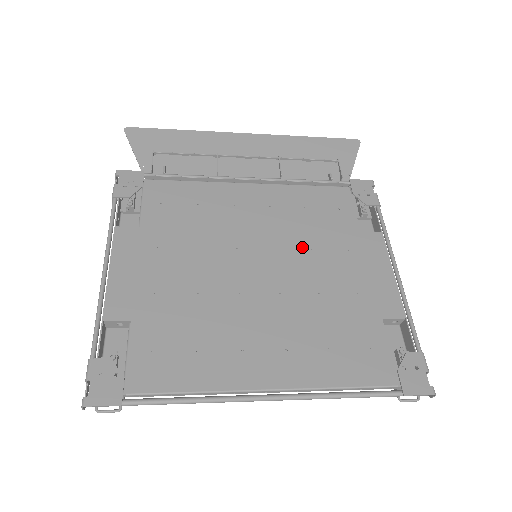
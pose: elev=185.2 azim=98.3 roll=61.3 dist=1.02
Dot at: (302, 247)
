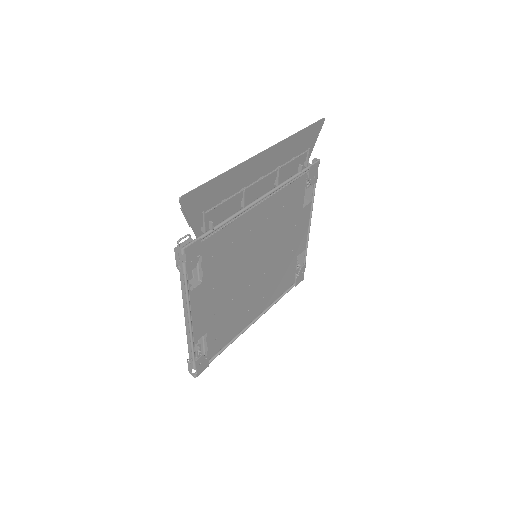
Dot at: (277, 238)
